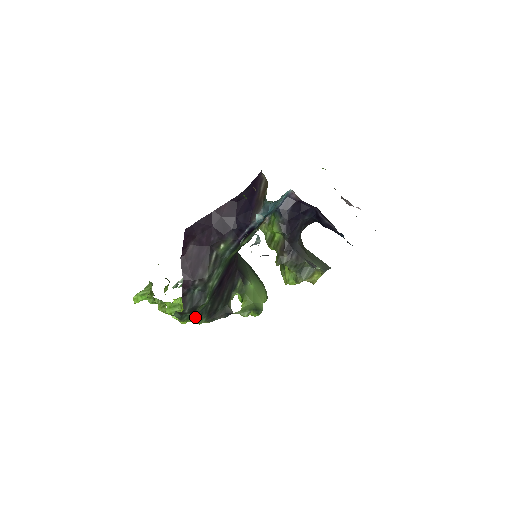
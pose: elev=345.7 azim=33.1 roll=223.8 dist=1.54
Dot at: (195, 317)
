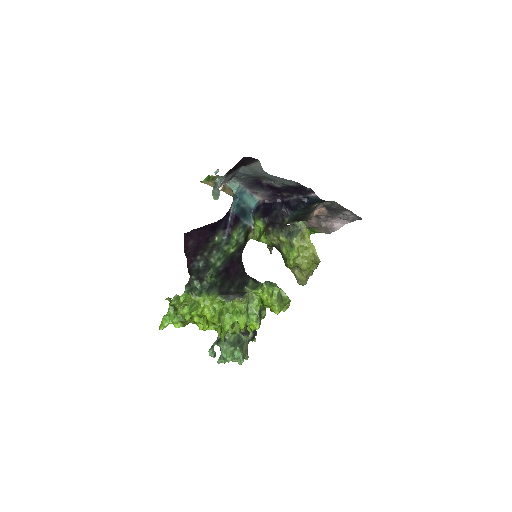
Dot at: (206, 291)
